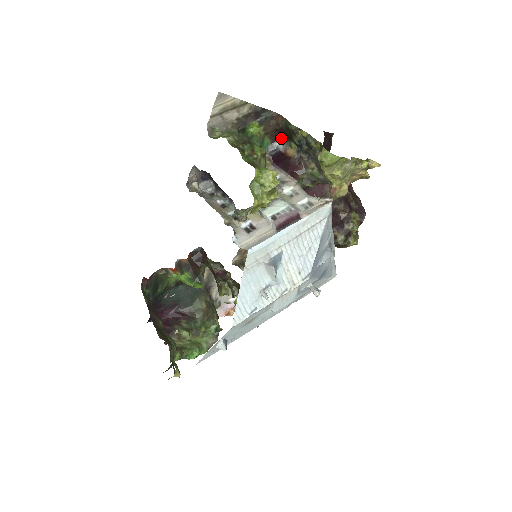
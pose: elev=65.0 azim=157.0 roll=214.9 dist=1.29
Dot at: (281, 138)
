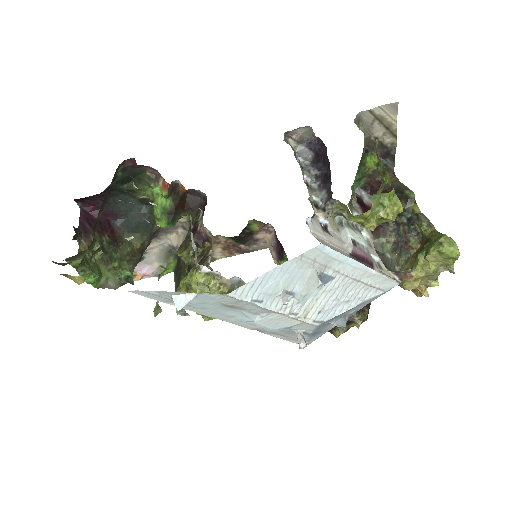
Dot at: (371, 193)
